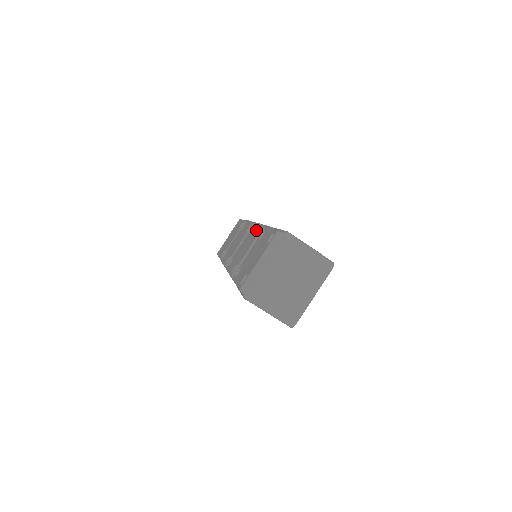
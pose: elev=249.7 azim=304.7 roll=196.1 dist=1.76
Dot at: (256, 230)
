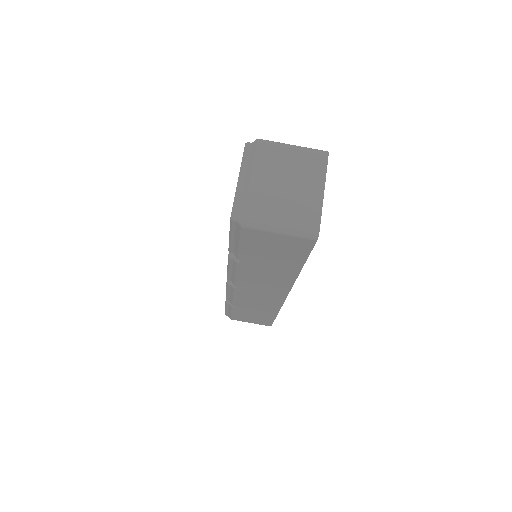
Dot at: occluded
